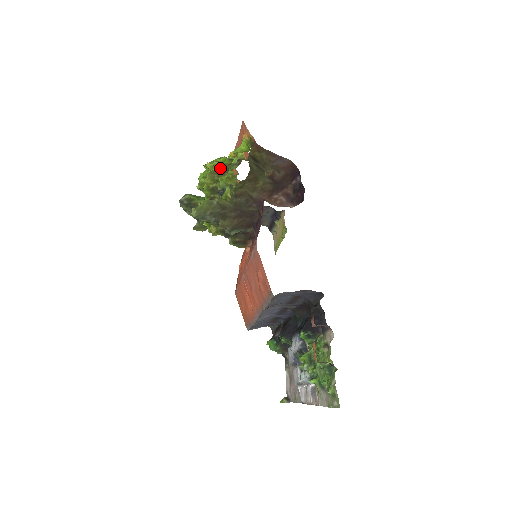
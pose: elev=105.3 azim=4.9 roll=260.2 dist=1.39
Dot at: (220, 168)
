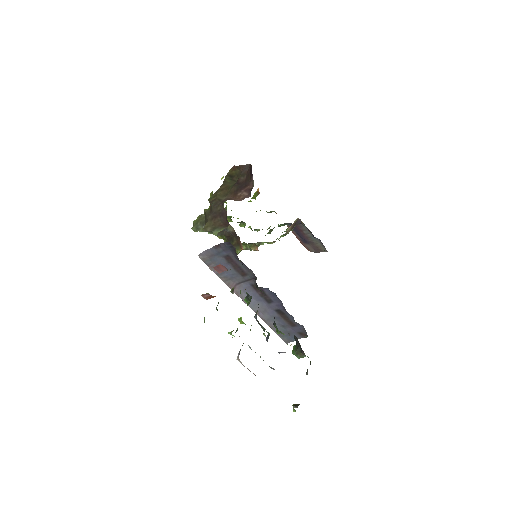
Dot at: occluded
